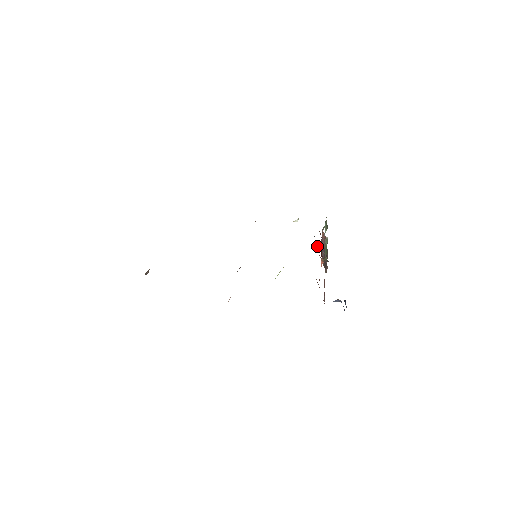
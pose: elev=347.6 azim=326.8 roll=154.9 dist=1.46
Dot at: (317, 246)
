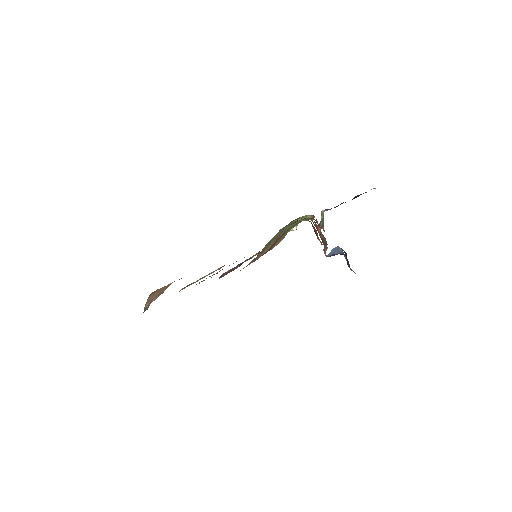
Dot at: occluded
